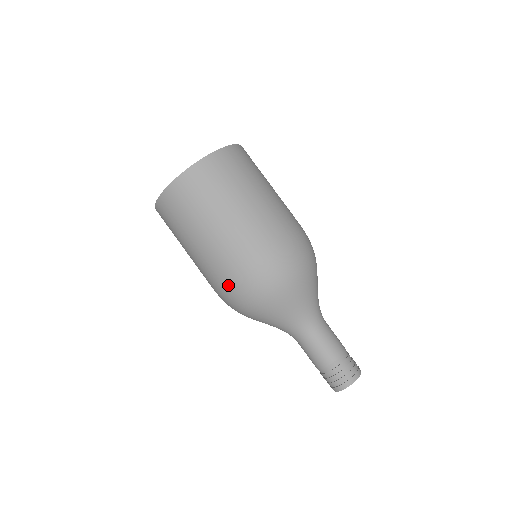
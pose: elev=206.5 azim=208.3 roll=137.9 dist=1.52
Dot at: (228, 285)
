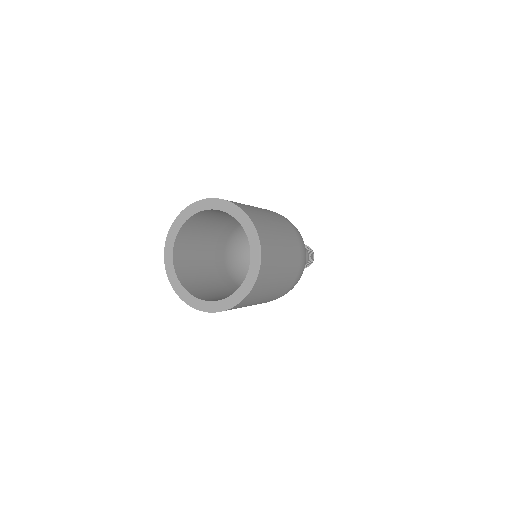
Dot at: occluded
